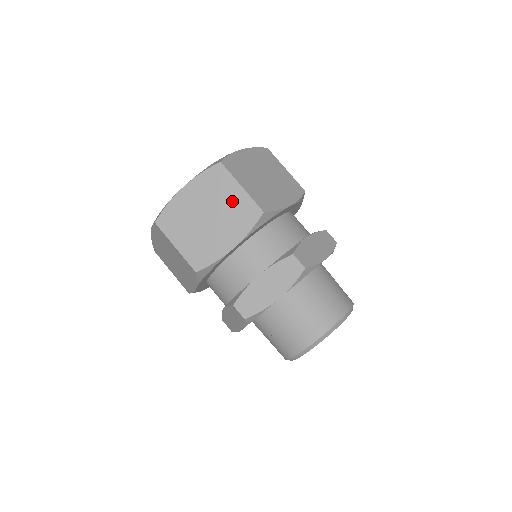
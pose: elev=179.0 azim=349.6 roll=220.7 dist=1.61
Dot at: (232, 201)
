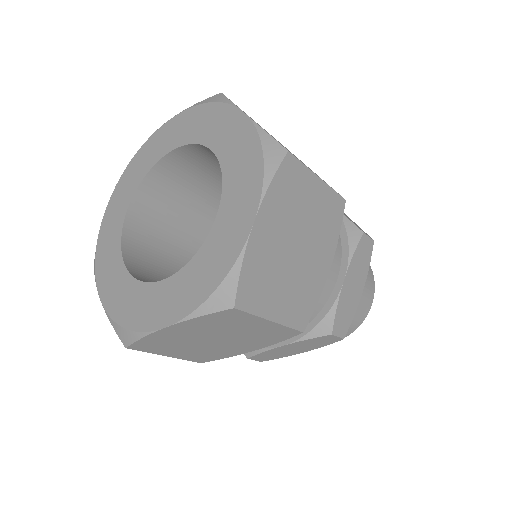
Dot at: (315, 205)
